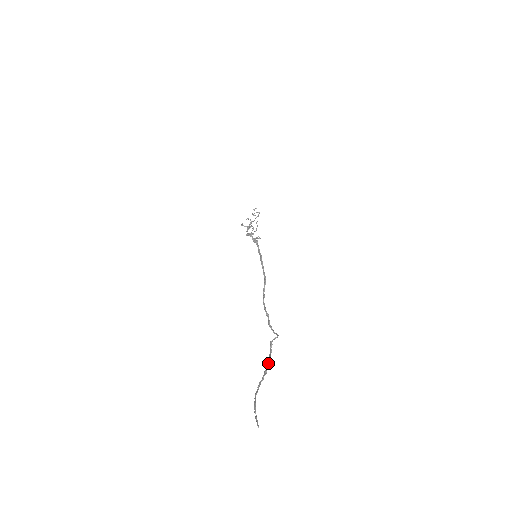
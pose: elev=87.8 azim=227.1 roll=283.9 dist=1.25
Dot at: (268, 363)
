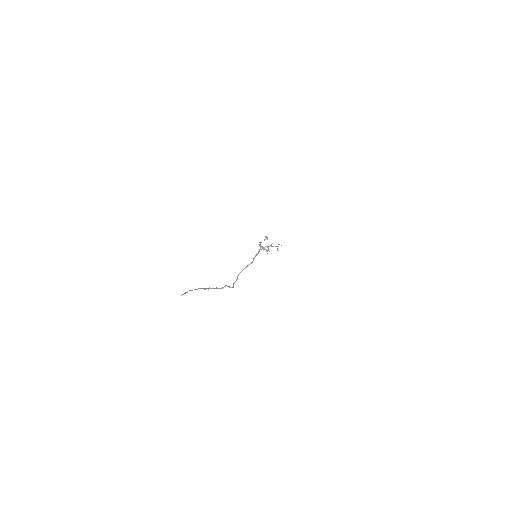
Dot at: occluded
